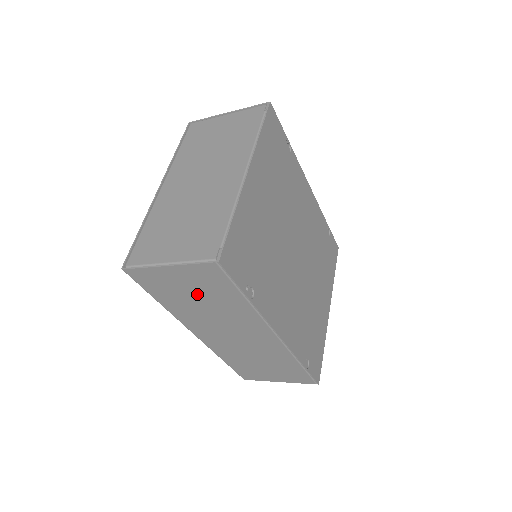
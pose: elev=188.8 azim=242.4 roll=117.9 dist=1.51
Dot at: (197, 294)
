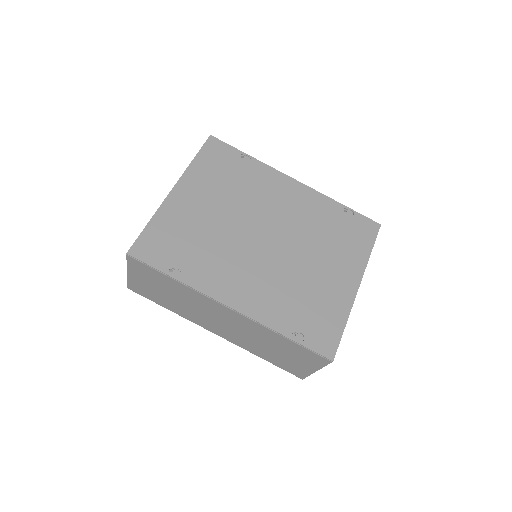
Dot at: (161, 289)
